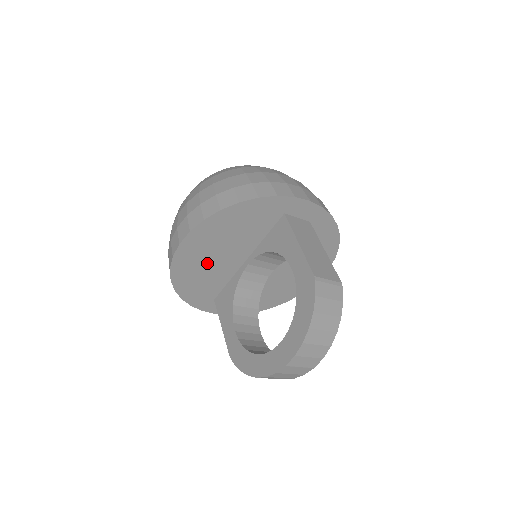
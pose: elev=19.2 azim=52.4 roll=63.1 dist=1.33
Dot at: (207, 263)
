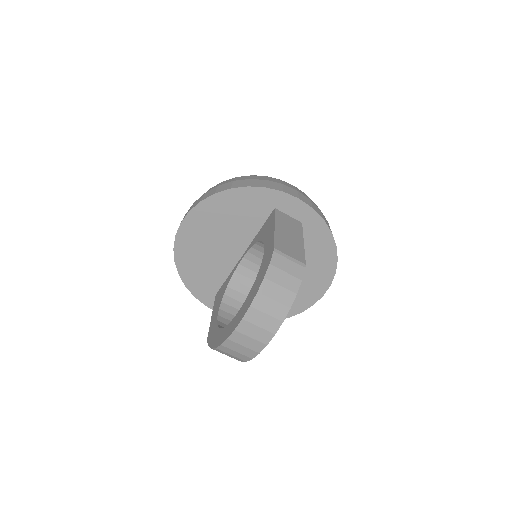
Dot at: (206, 250)
